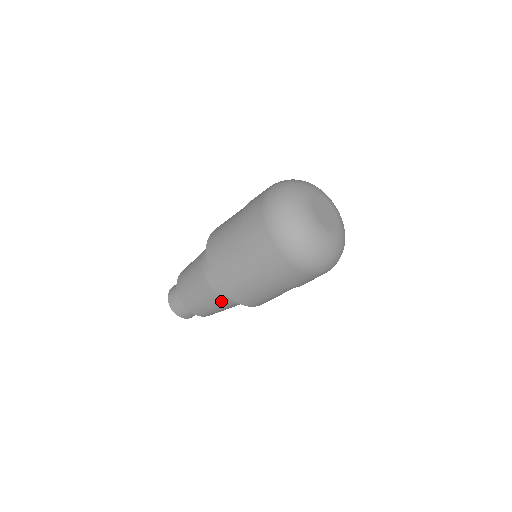
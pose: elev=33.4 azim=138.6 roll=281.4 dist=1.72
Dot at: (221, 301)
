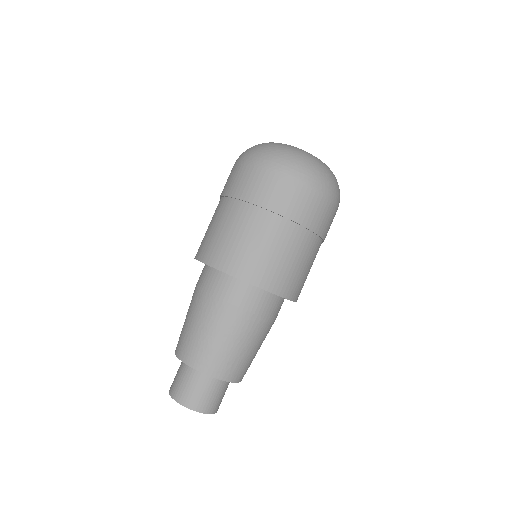
Dot at: (240, 315)
